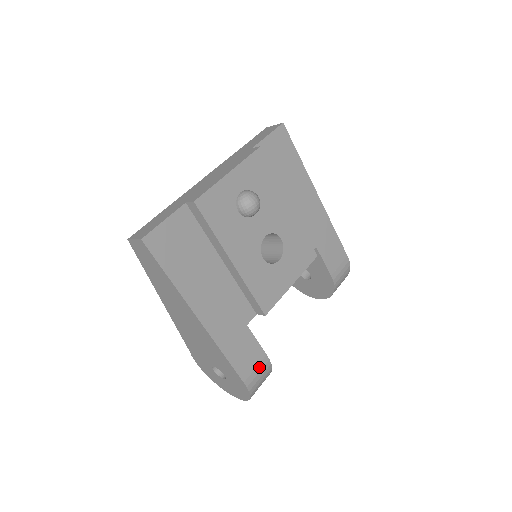
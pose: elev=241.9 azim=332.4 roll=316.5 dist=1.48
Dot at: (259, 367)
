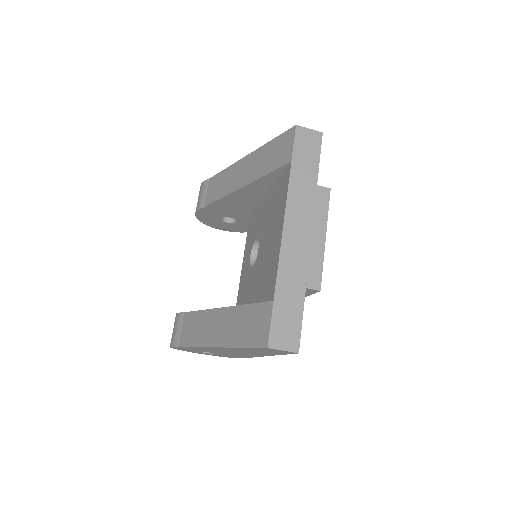
Dot at: occluded
